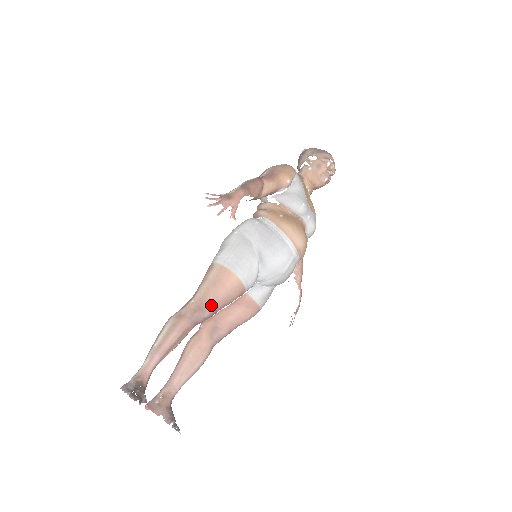
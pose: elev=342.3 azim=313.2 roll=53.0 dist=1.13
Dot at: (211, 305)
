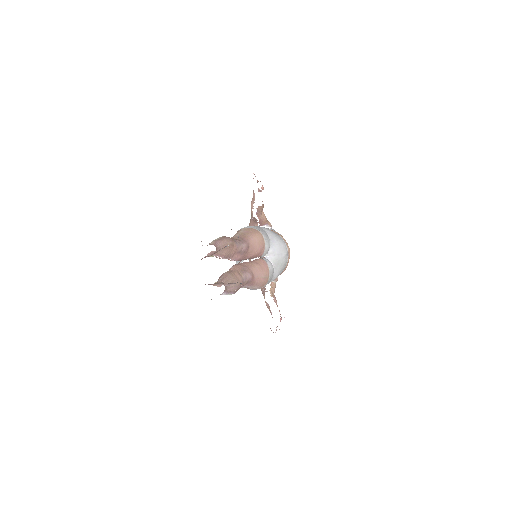
Dot at: (247, 241)
